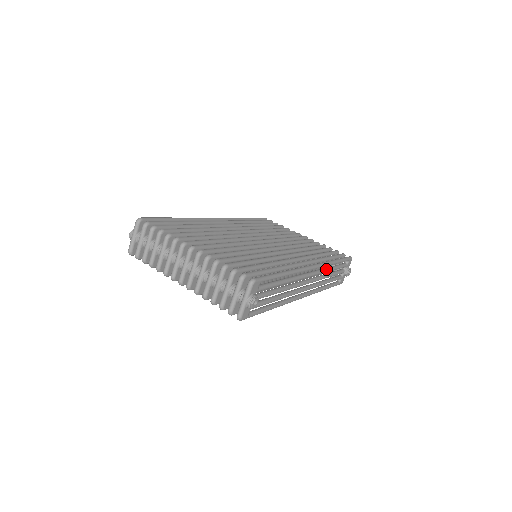
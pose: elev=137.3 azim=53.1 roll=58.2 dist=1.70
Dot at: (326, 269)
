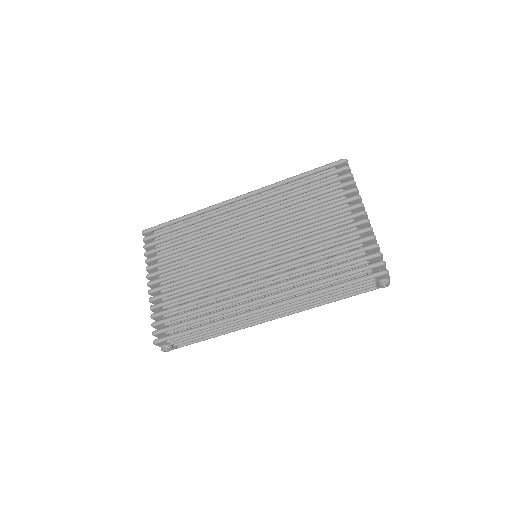
Dot at: (306, 299)
